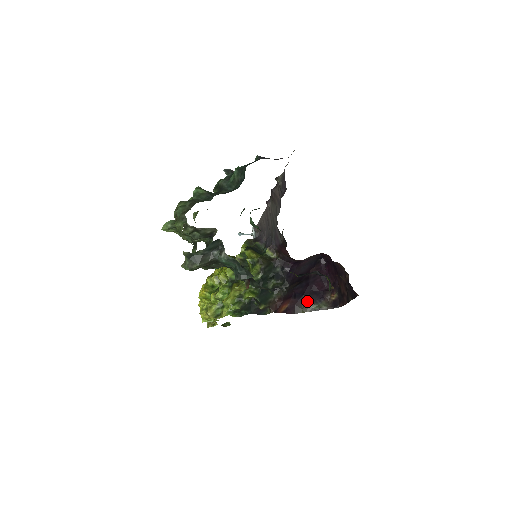
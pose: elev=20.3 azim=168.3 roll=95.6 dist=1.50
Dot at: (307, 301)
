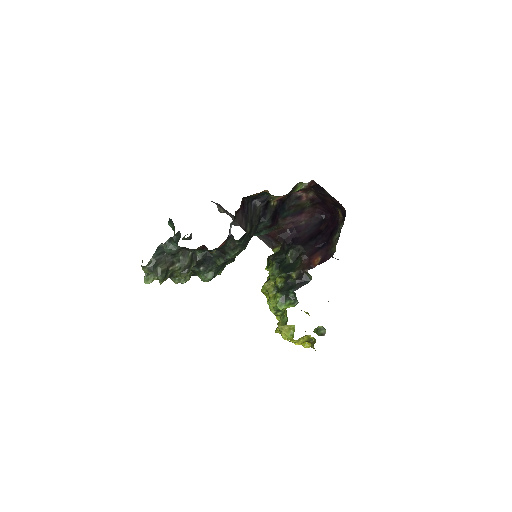
Dot at: (331, 240)
